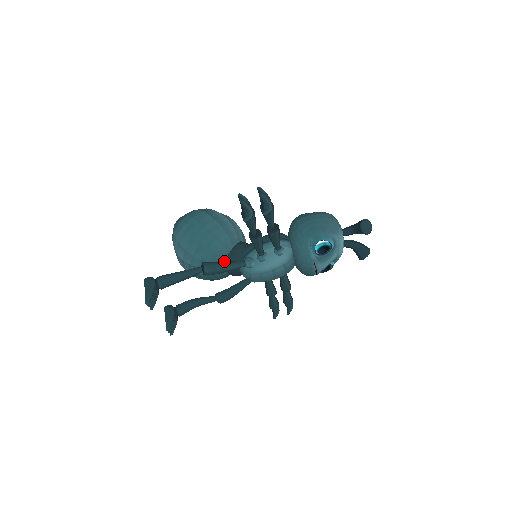
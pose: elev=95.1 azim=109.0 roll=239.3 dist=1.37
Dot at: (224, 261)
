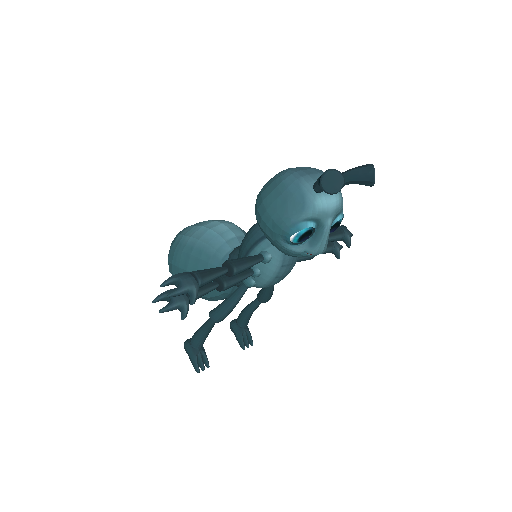
Dot at: occluded
